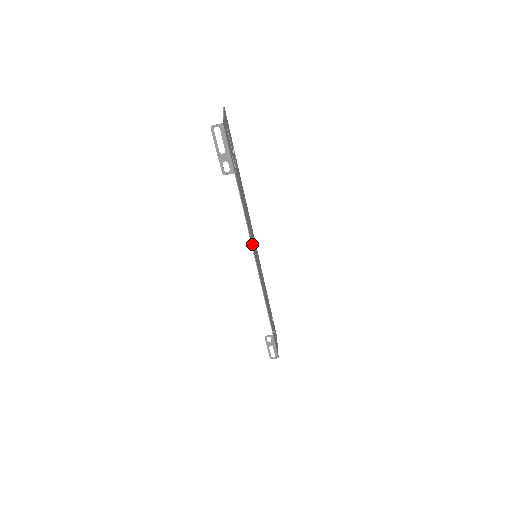
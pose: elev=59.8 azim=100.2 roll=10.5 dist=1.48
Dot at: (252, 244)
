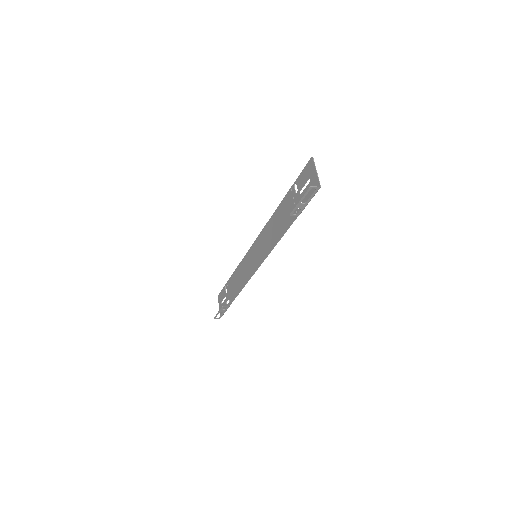
Dot at: (266, 254)
